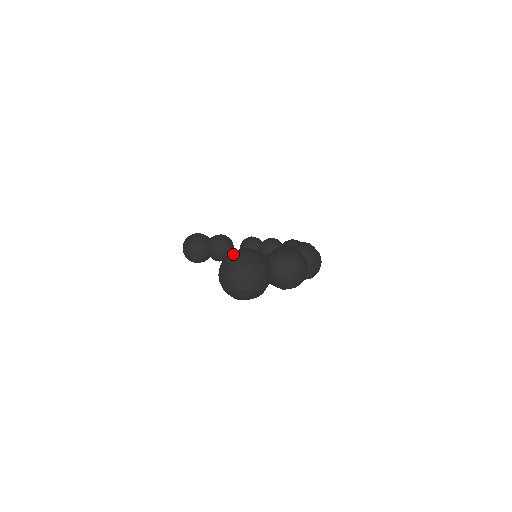
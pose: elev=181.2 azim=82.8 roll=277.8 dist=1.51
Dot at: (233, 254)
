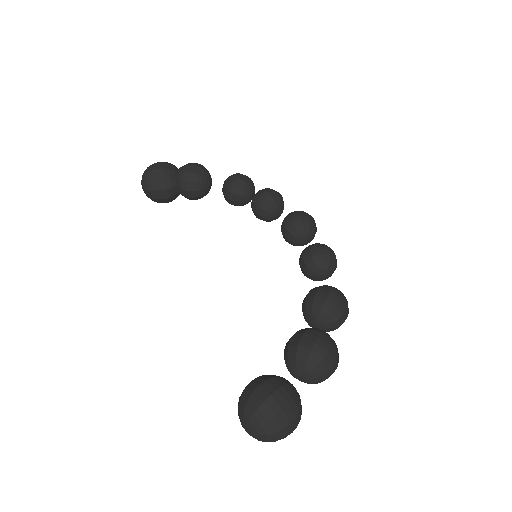
Dot at: (259, 412)
